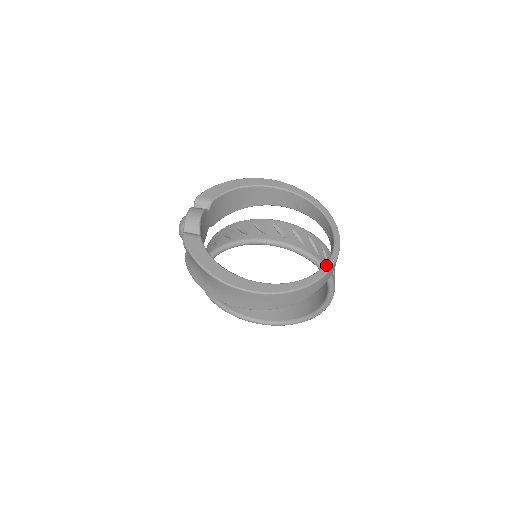
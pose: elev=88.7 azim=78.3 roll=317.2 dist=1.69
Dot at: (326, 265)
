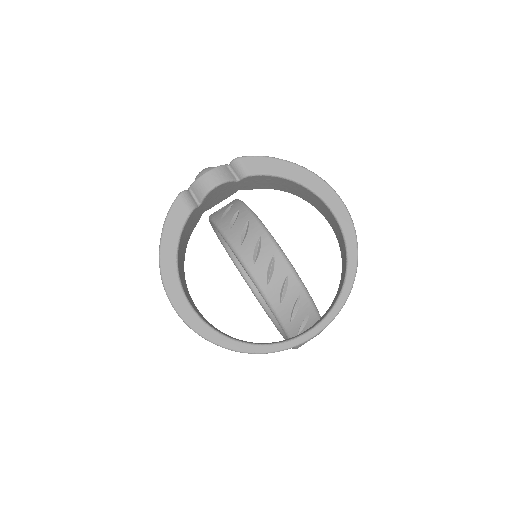
Dot at: (271, 346)
